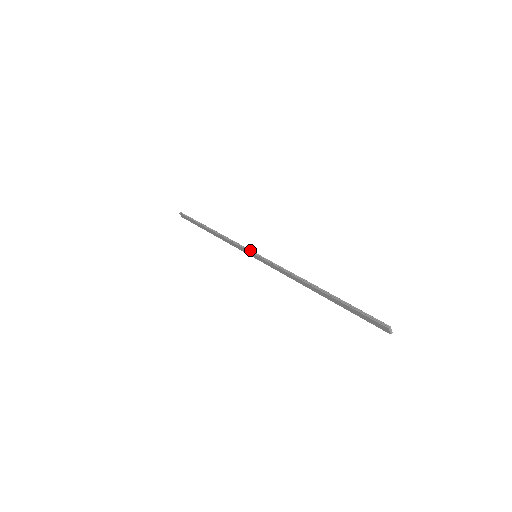
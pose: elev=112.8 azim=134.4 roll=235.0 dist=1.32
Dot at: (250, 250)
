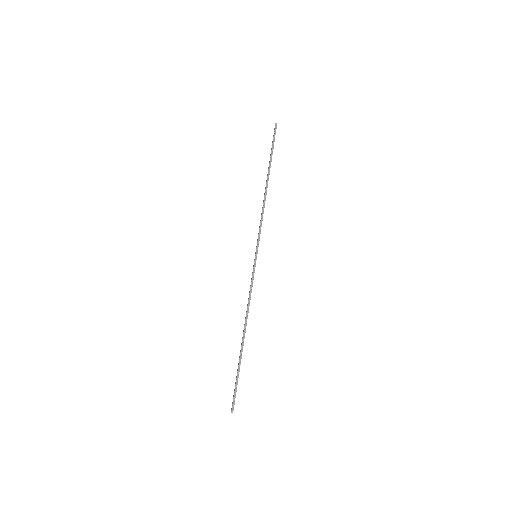
Dot at: occluded
